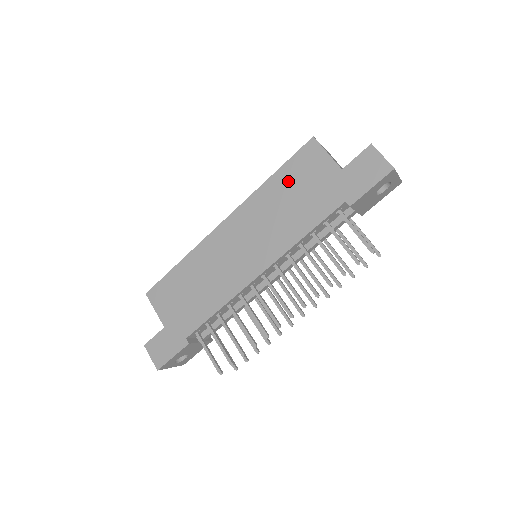
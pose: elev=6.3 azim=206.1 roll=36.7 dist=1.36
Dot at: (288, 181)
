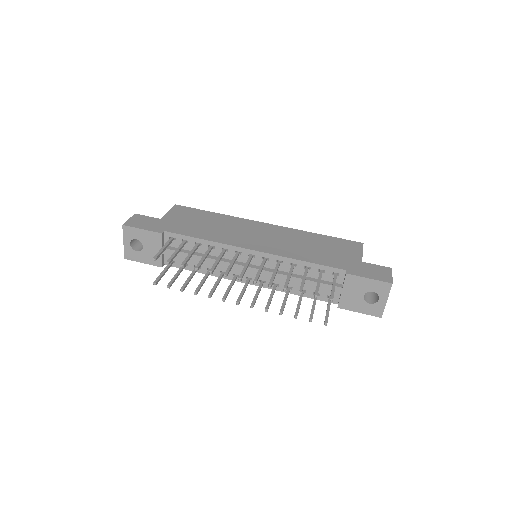
Dot at: (326, 242)
